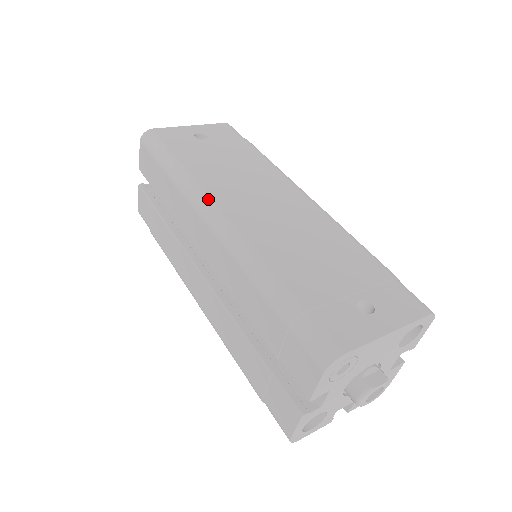
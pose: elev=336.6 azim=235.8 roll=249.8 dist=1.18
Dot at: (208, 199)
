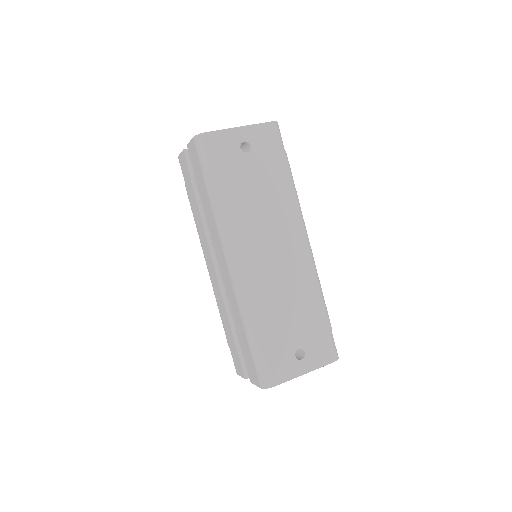
Dot at: (232, 243)
